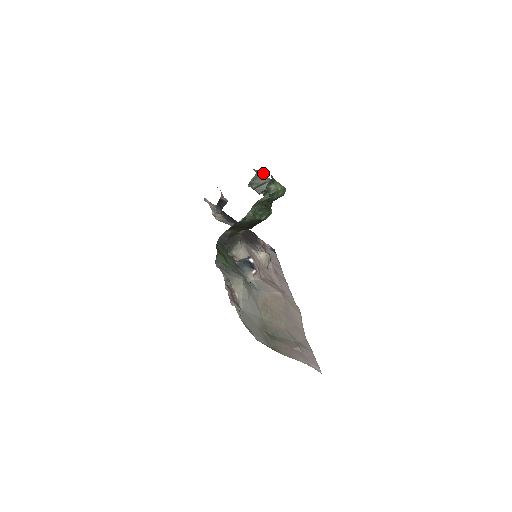
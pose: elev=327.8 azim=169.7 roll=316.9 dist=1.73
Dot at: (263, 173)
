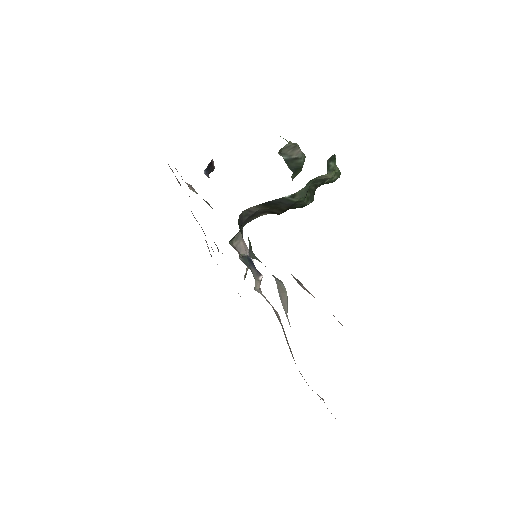
Dot at: occluded
